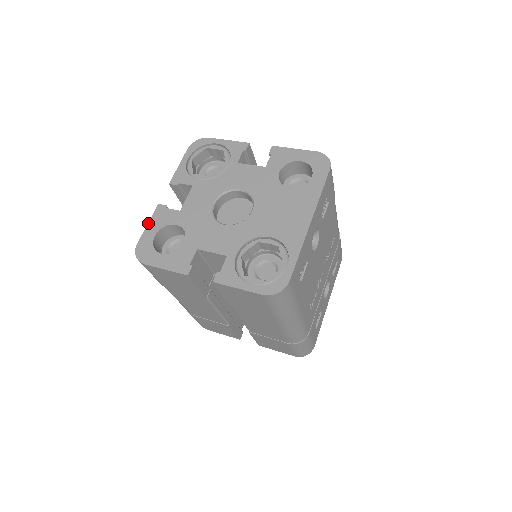
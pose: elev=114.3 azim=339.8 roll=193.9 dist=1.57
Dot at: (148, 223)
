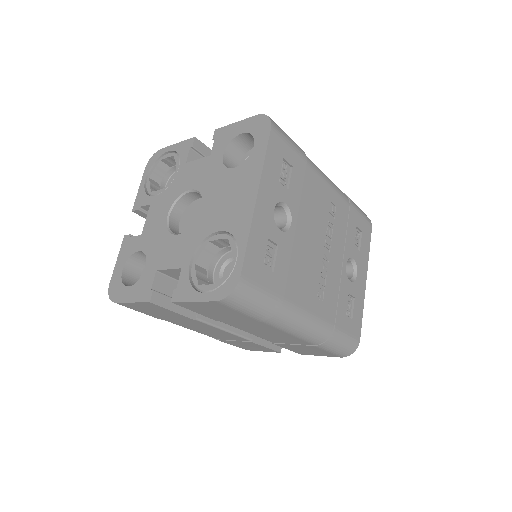
Dot at: (117, 258)
